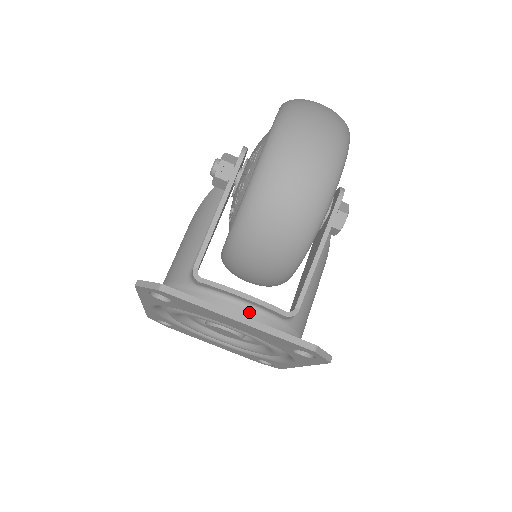
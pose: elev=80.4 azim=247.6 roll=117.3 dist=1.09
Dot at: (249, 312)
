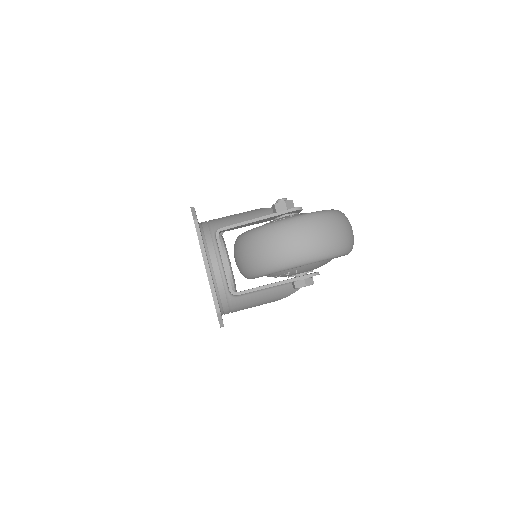
Dot at: (219, 271)
